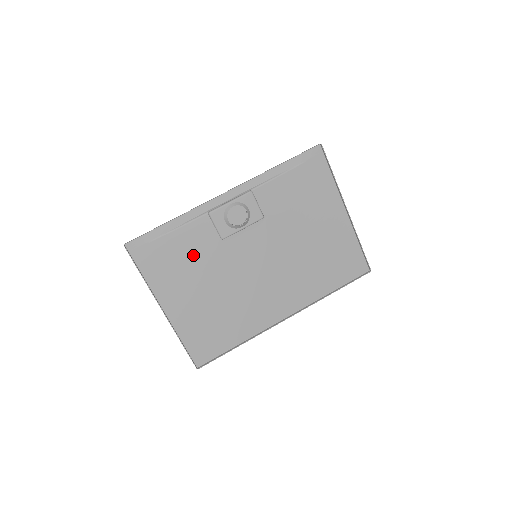
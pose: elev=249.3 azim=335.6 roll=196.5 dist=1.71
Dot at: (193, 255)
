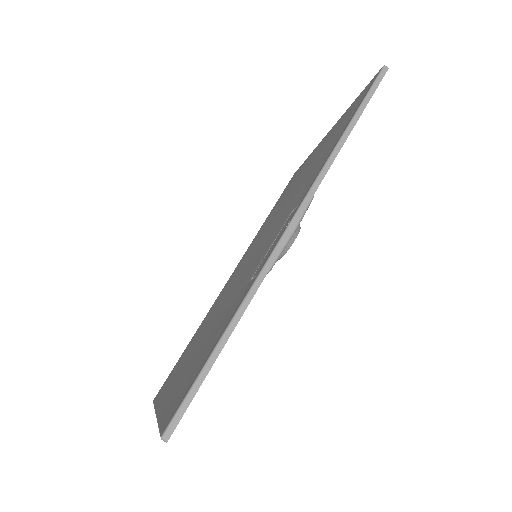
Dot at: occluded
